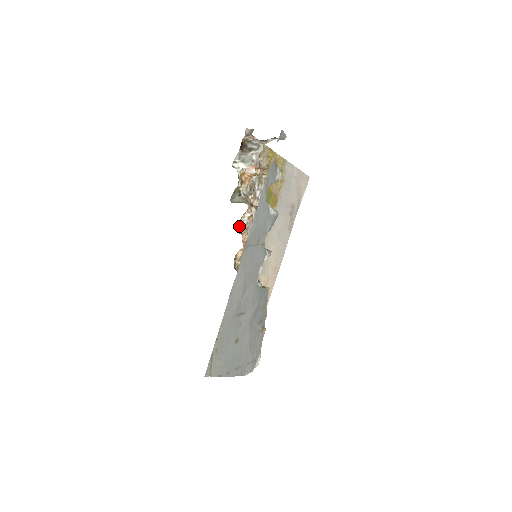
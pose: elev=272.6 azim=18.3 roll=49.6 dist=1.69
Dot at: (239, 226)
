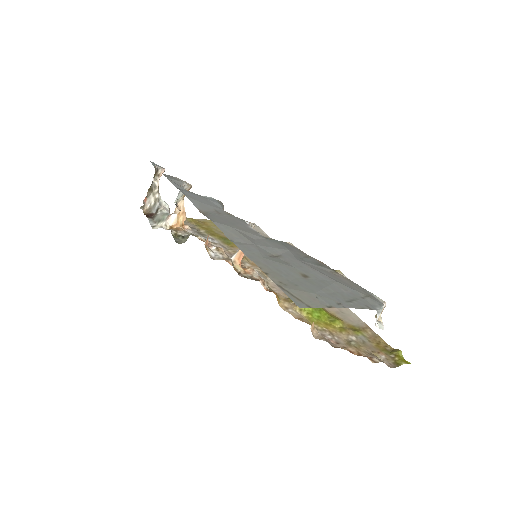
Dot at: (215, 259)
